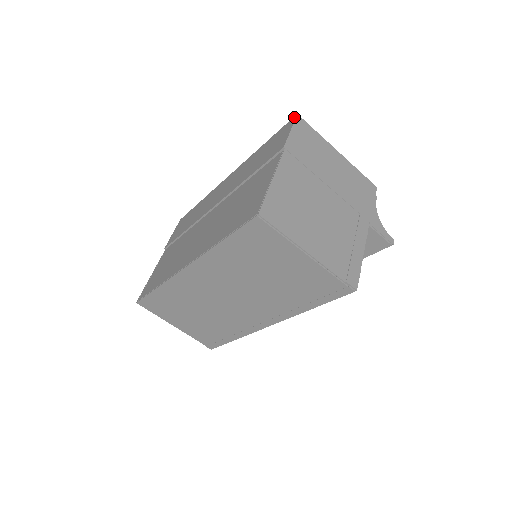
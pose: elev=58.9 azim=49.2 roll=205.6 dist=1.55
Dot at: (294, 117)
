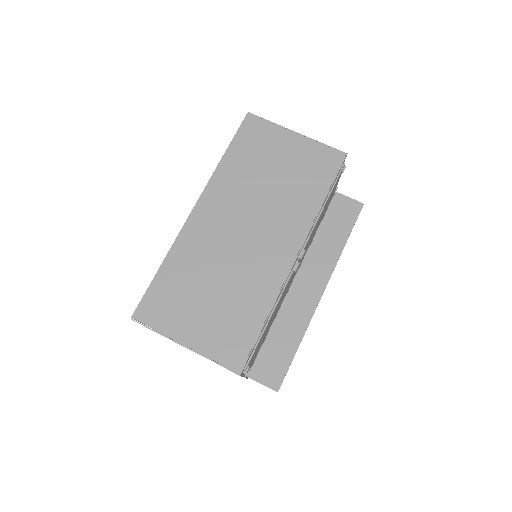
Dot at: occluded
